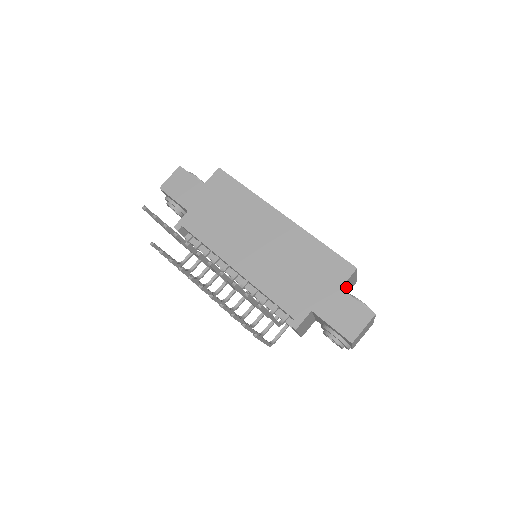
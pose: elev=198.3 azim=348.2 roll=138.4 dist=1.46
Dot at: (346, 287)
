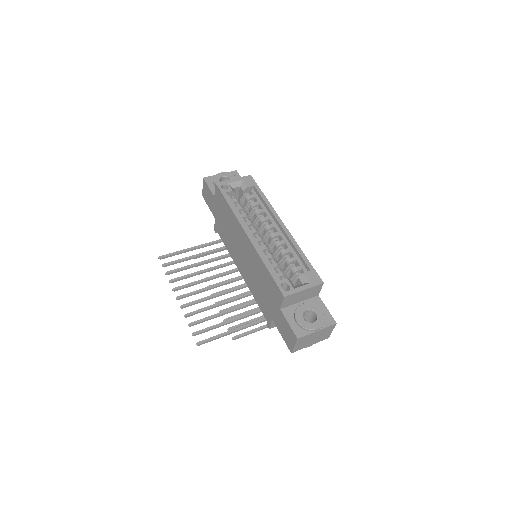
Dot at: (298, 299)
